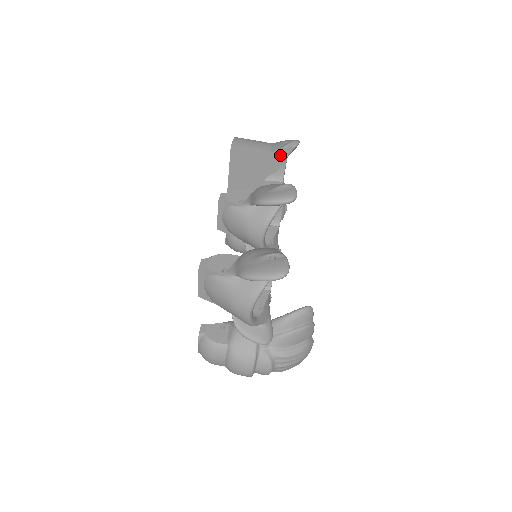
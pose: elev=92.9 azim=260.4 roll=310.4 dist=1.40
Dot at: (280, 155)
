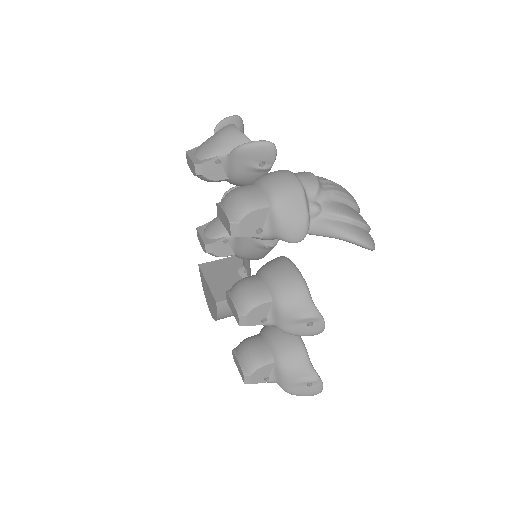
Dot at: occluded
